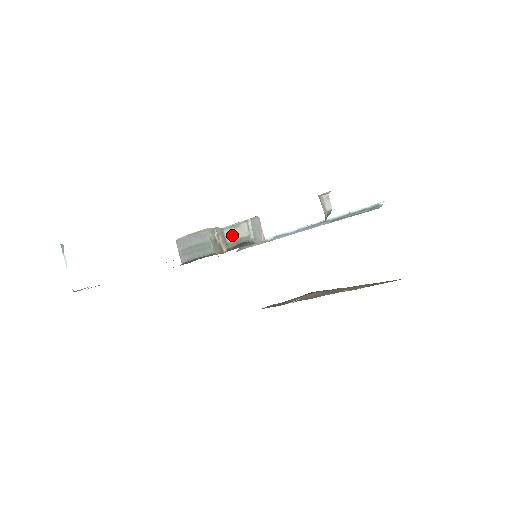
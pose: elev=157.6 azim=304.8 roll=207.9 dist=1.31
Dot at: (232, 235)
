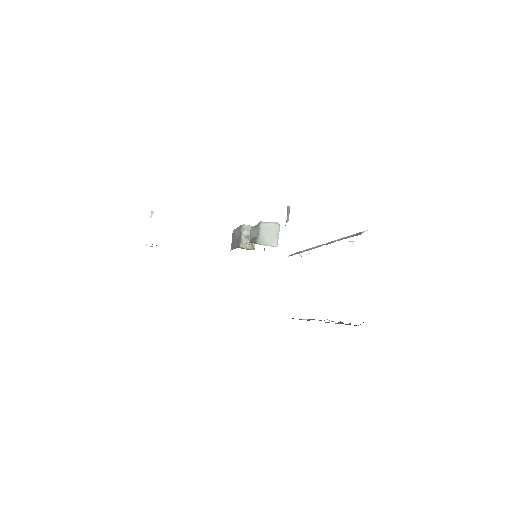
Dot at: (253, 234)
